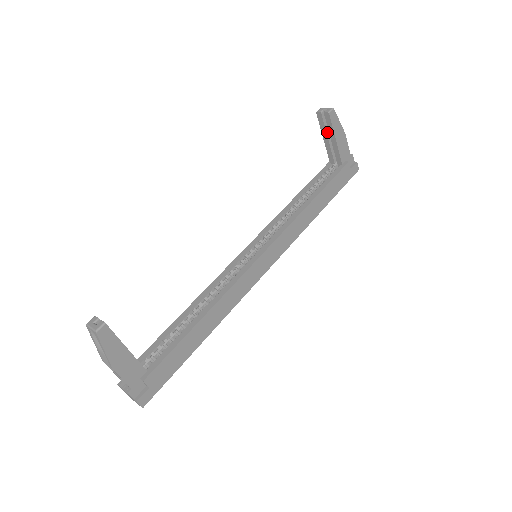
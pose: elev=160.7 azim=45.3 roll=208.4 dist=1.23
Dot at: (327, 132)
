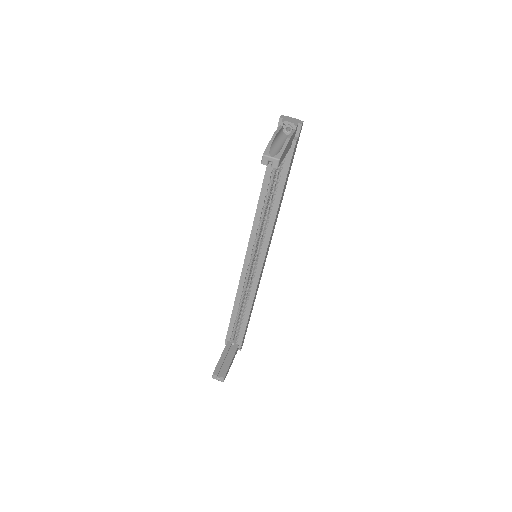
Dot at: occluded
